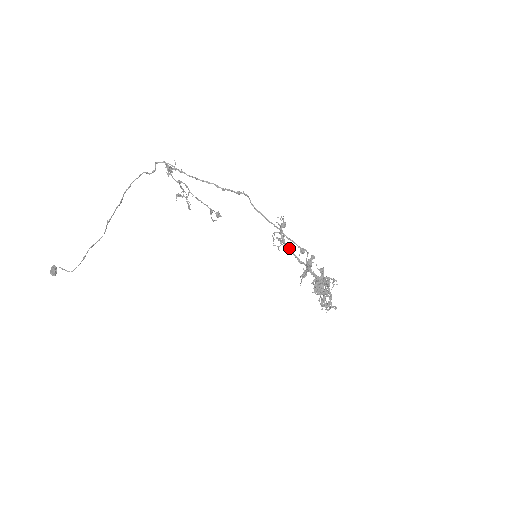
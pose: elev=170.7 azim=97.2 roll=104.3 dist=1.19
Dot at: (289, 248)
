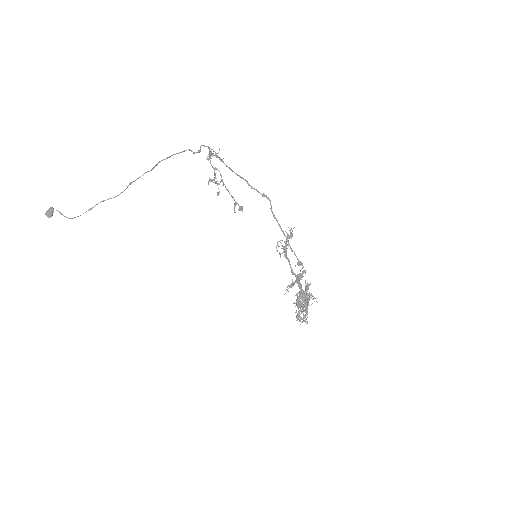
Dot at: (288, 258)
